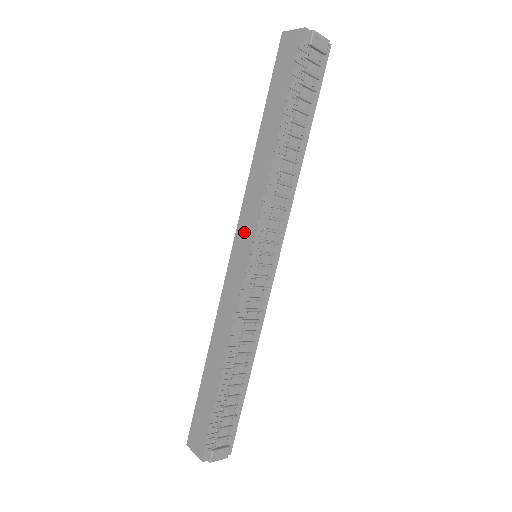
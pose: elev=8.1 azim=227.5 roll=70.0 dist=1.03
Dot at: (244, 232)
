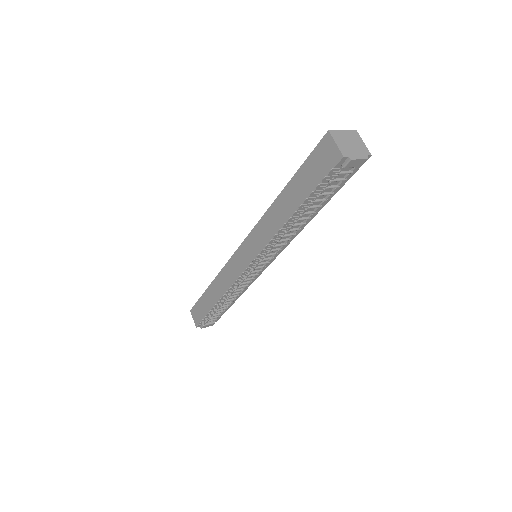
Dot at: (249, 247)
